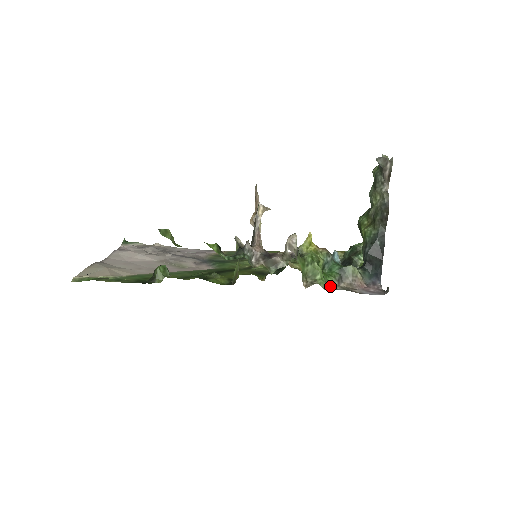
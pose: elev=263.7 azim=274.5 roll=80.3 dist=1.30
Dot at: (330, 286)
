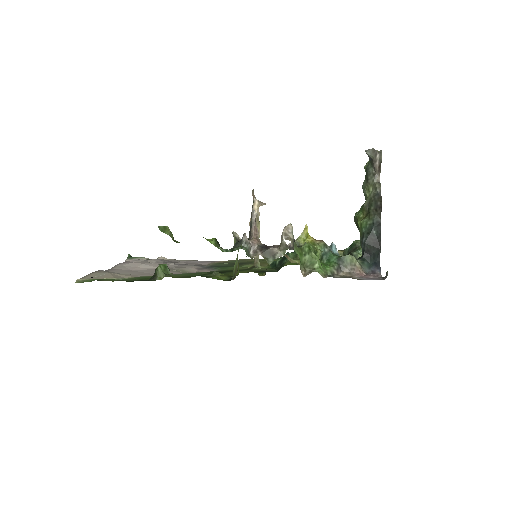
Dot at: occluded
